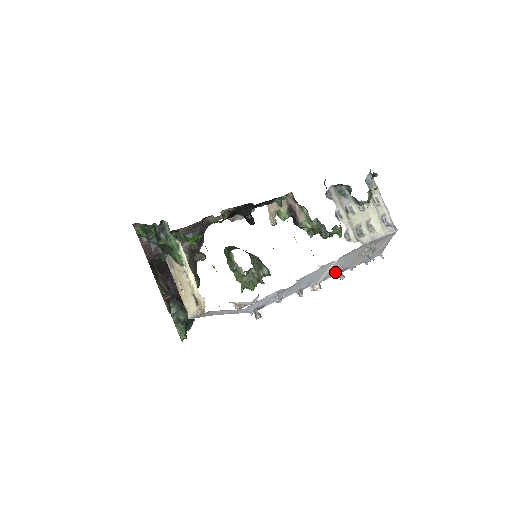
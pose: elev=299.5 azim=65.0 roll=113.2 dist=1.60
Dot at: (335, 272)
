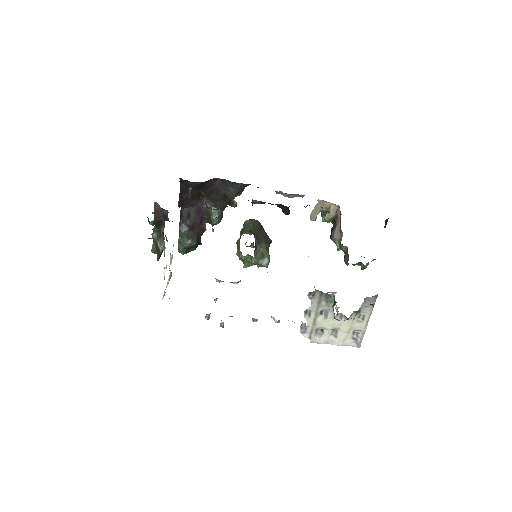
Dot at: occluded
